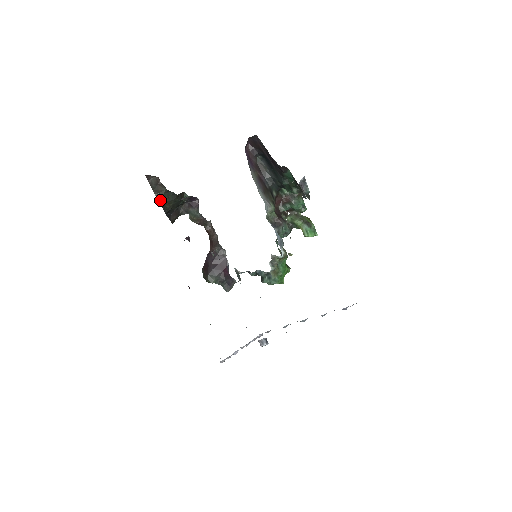
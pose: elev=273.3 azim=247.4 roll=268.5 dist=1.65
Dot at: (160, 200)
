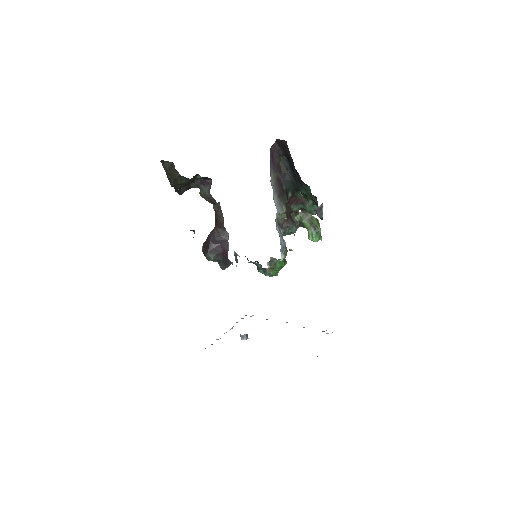
Dot at: (172, 182)
